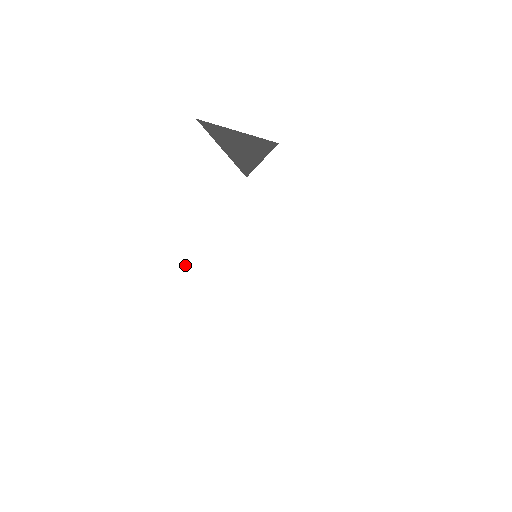
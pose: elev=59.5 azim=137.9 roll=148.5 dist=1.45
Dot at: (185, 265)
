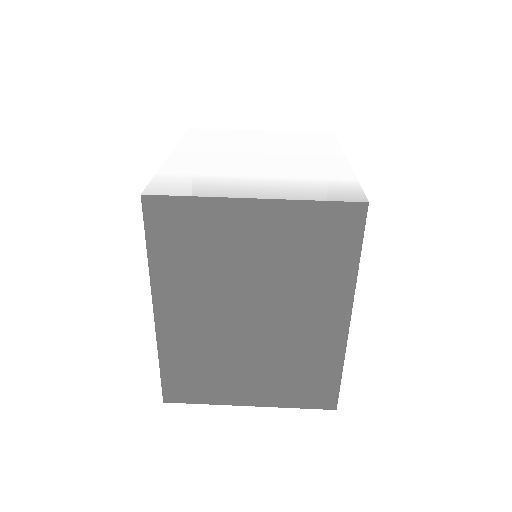
Dot at: (242, 150)
